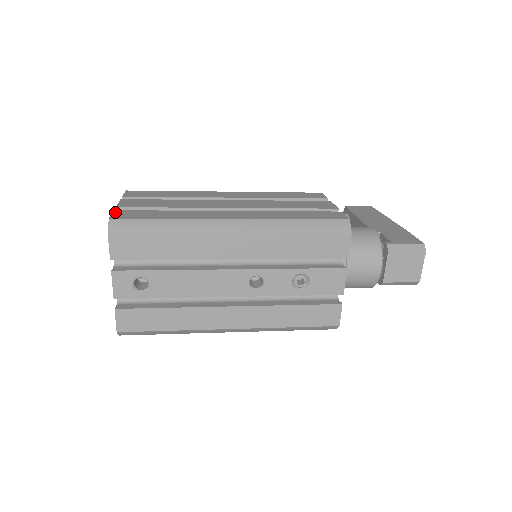
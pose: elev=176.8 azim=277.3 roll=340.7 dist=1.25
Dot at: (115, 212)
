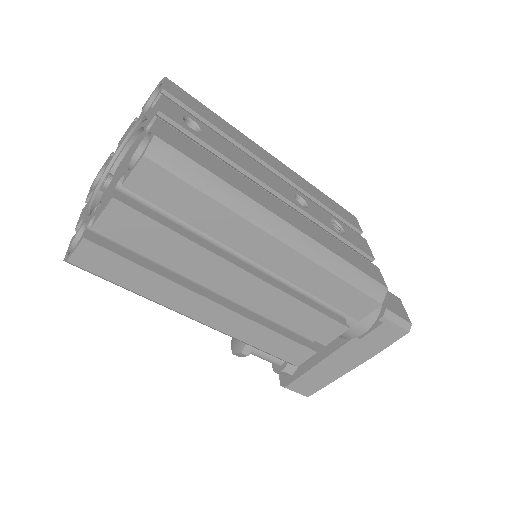
Dot at: (149, 102)
